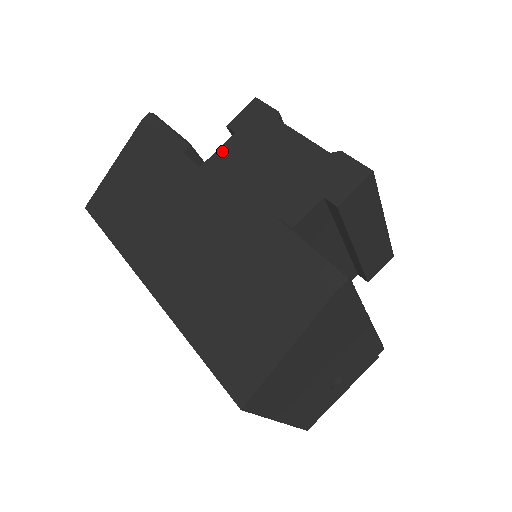
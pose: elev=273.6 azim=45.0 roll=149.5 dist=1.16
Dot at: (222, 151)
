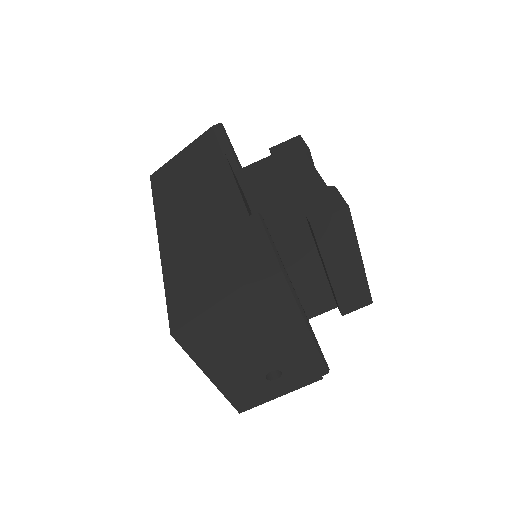
Dot at: (257, 164)
